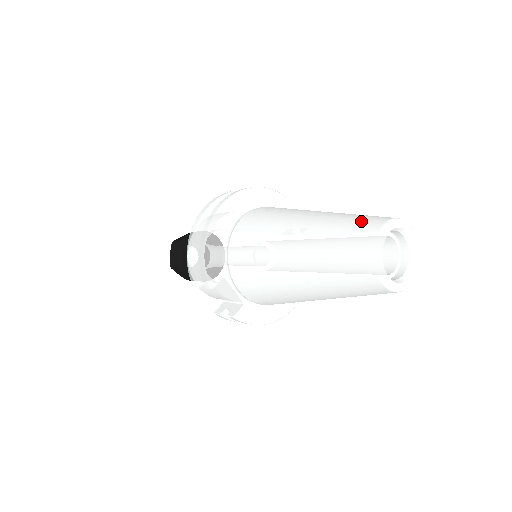
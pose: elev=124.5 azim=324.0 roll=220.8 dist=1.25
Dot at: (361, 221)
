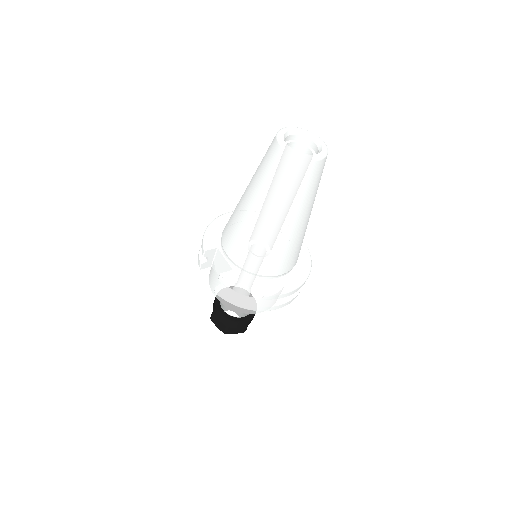
Dot at: occluded
